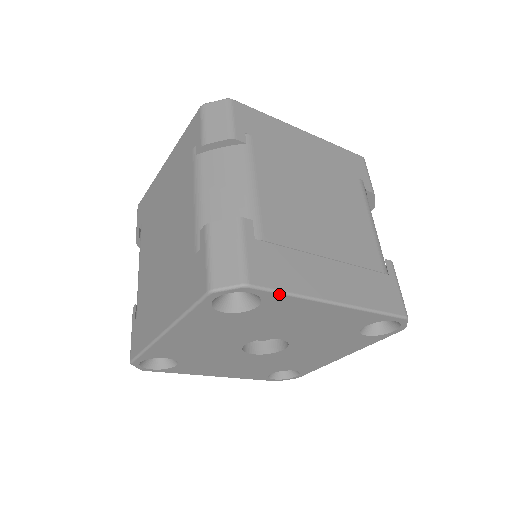
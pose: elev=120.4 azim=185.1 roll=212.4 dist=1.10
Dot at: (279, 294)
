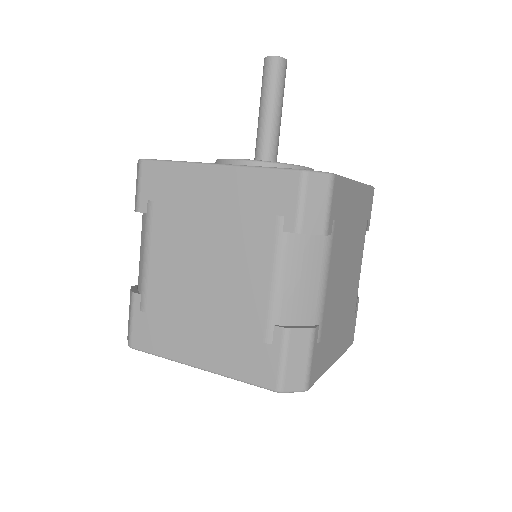
Dot at: (315, 381)
